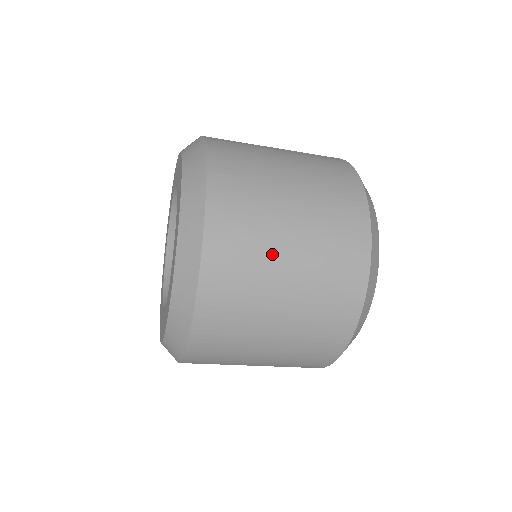
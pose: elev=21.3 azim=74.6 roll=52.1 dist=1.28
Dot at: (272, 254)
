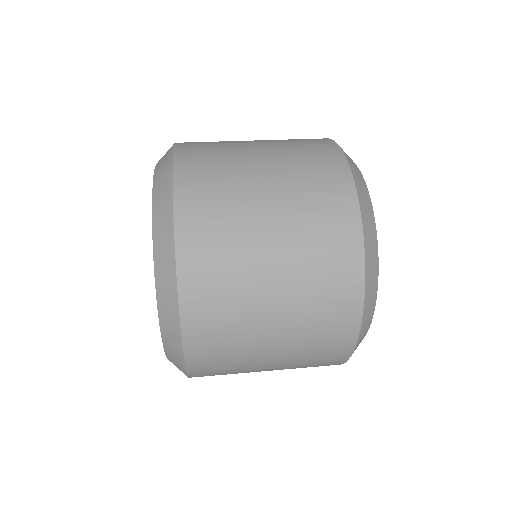
Dot at: (252, 257)
